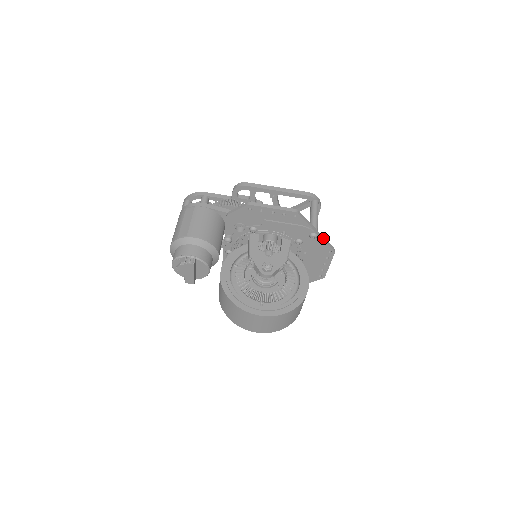
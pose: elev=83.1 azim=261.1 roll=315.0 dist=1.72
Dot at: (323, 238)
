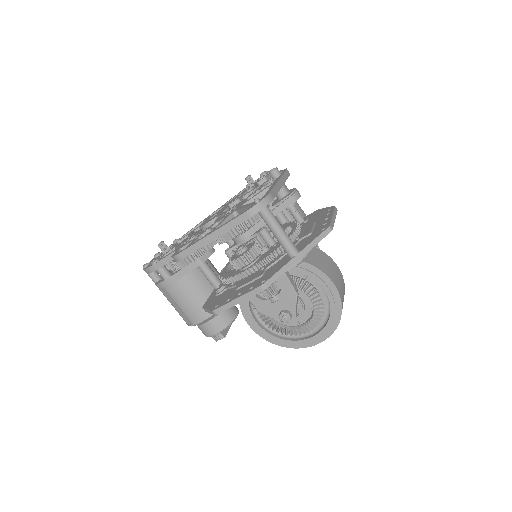
Dot at: (309, 247)
